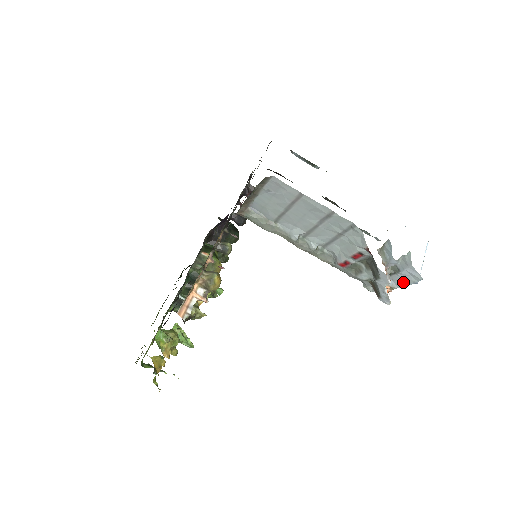
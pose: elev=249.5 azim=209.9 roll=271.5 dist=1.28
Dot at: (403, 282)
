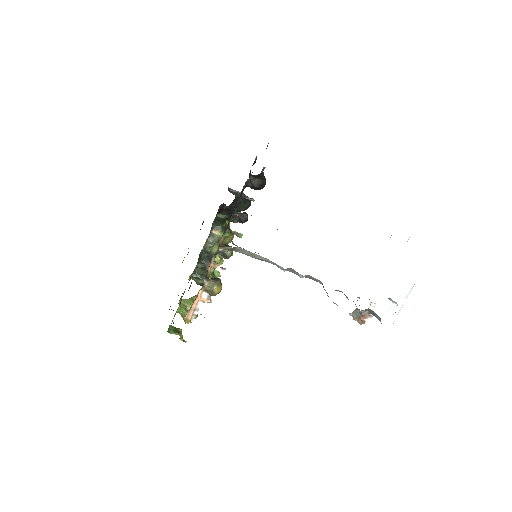
Dot at: occluded
